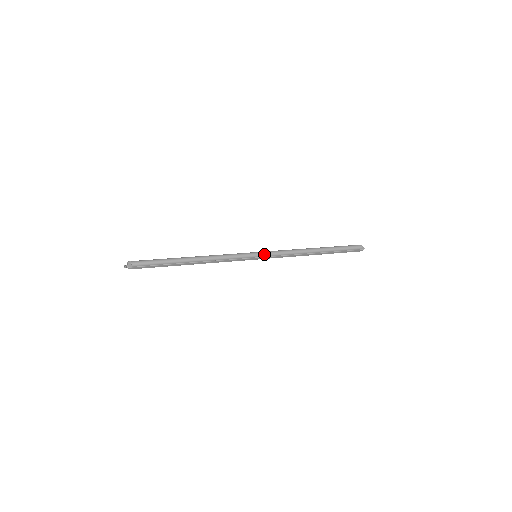
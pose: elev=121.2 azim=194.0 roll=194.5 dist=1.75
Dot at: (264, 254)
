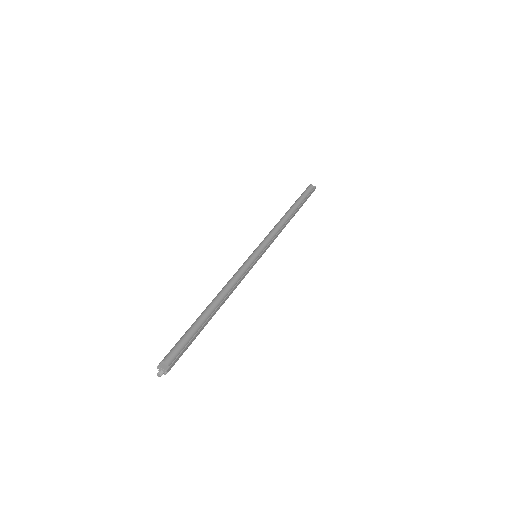
Dot at: (262, 247)
